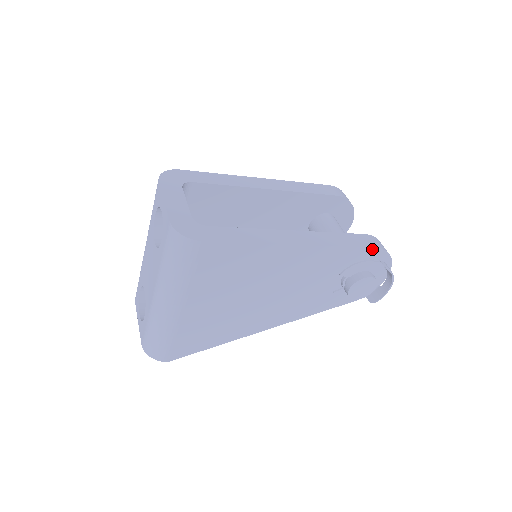
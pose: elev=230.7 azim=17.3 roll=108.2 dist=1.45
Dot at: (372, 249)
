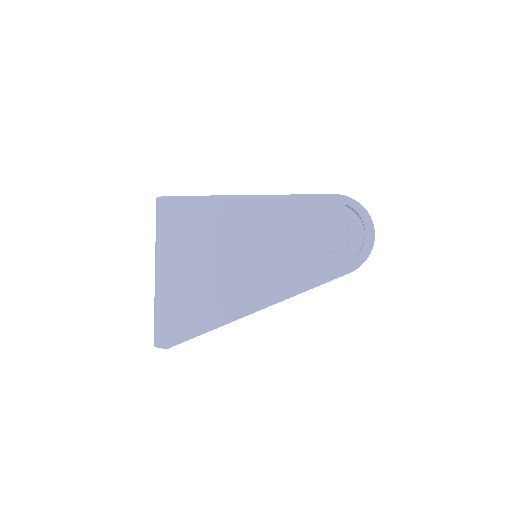
Dot at: (332, 196)
